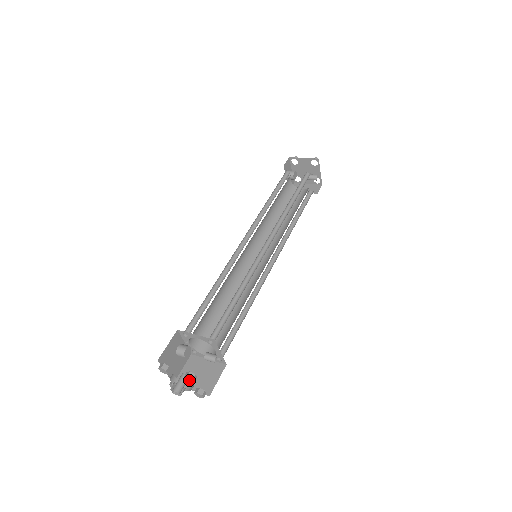
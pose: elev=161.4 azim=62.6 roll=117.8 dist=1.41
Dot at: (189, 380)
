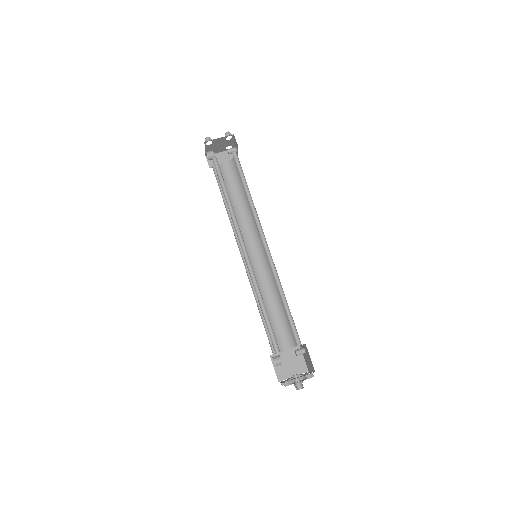
Dot at: occluded
